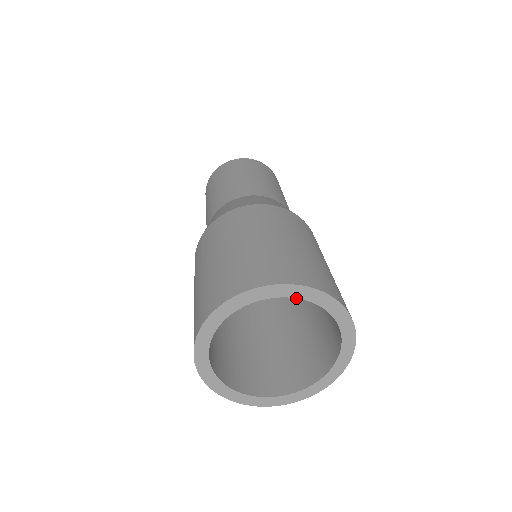
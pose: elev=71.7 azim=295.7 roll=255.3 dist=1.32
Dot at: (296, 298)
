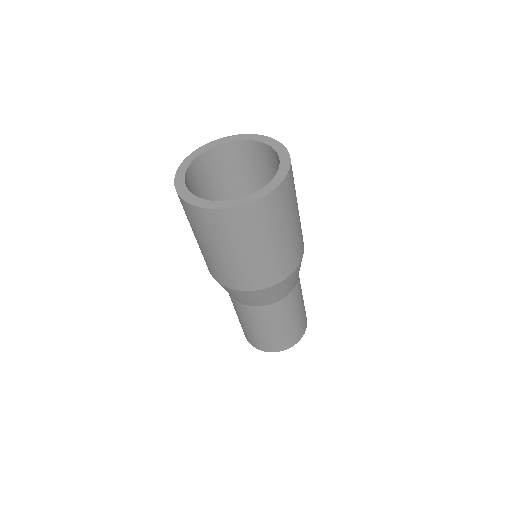
Dot at: occluded
